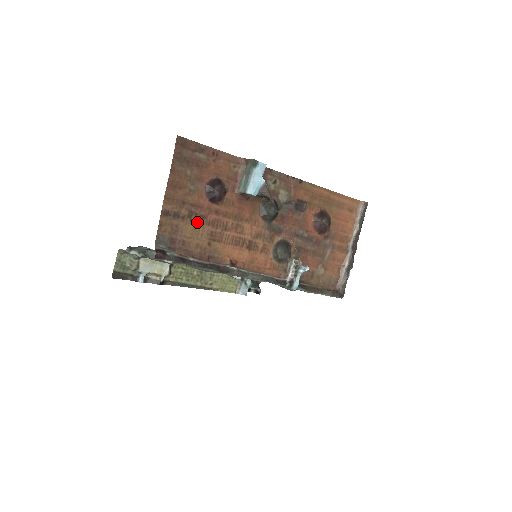
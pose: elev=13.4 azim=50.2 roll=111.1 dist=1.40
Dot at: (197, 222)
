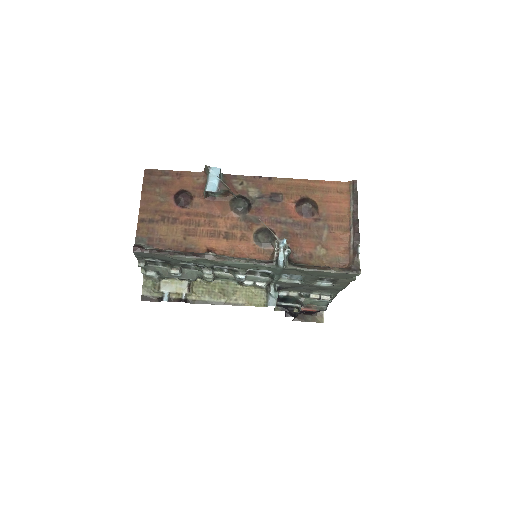
Dot at: (170, 223)
